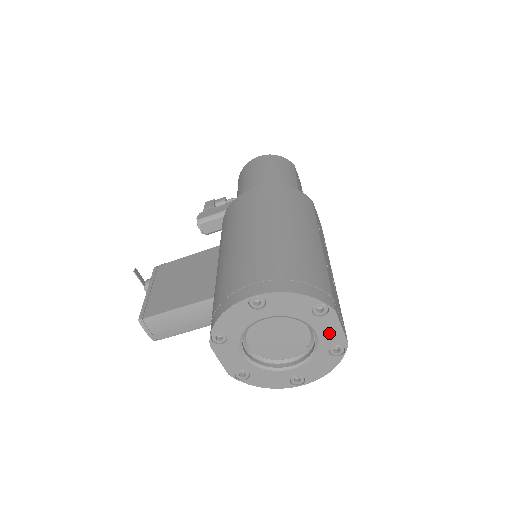
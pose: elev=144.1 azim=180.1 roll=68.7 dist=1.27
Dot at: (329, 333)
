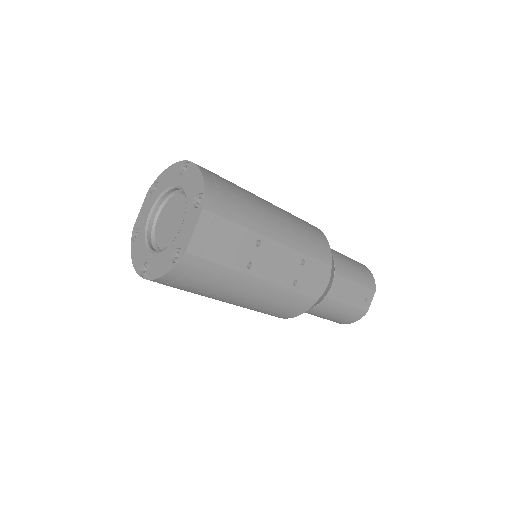
Dot at: (187, 230)
